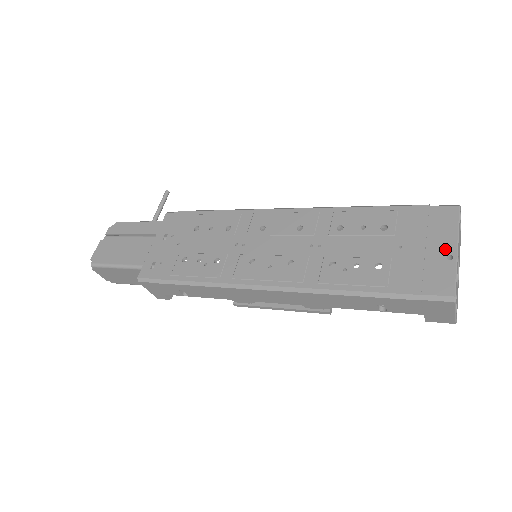
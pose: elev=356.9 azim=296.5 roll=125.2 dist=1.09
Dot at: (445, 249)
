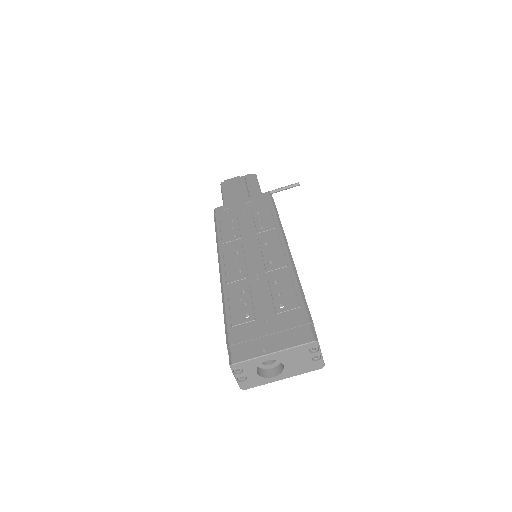
Dot at: (271, 346)
